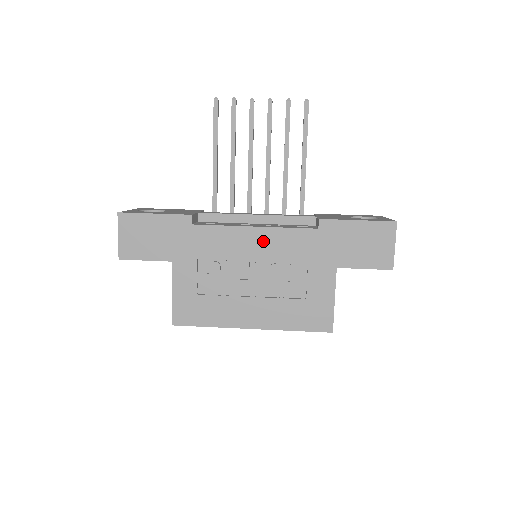
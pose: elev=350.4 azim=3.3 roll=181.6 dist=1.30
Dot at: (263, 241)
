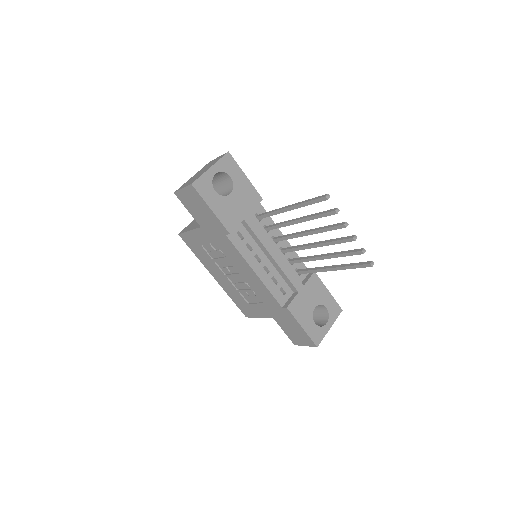
Dot at: (253, 278)
